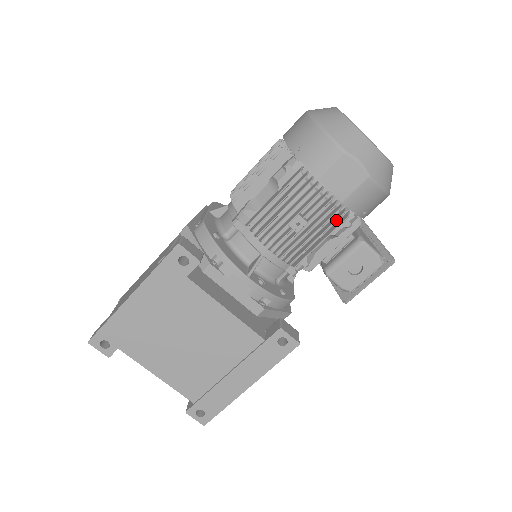
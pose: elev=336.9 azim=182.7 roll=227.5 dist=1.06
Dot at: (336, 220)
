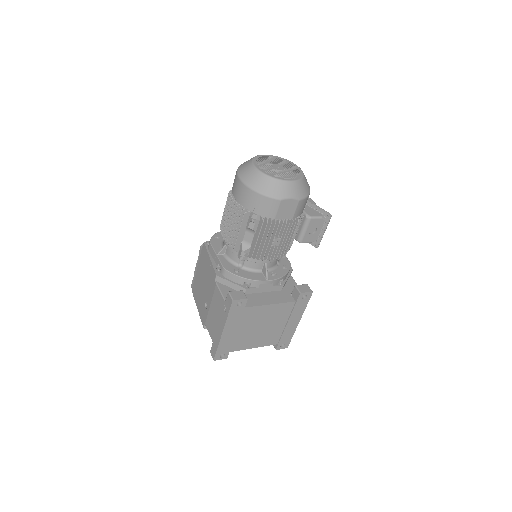
Dot at: occluded
